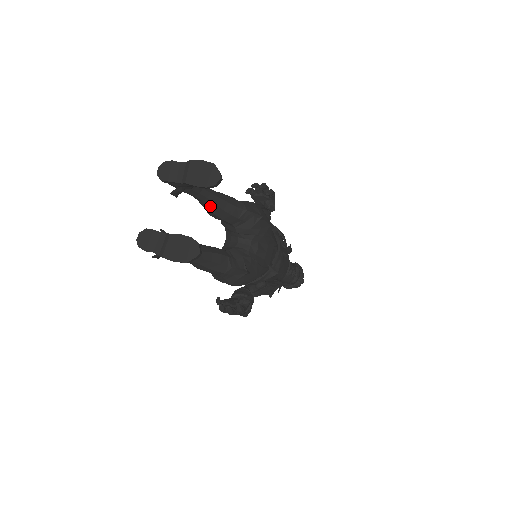
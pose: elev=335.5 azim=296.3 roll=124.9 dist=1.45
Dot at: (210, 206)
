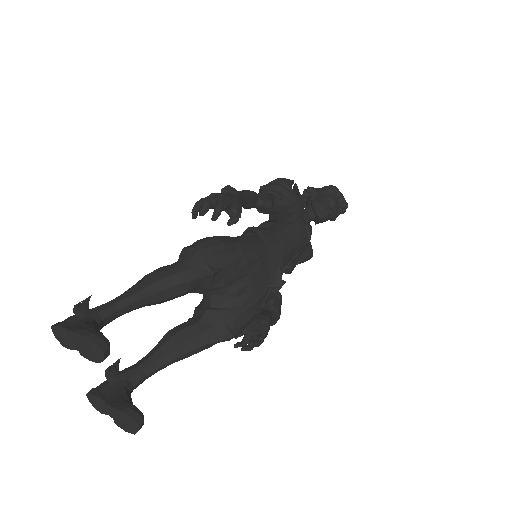
Dot at: occluded
